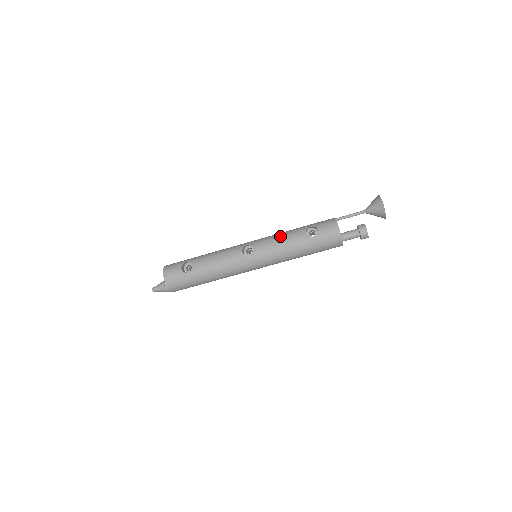
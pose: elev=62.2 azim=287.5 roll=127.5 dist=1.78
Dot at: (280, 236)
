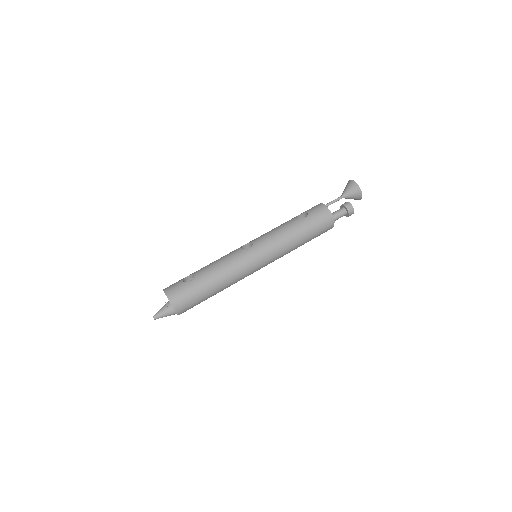
Dot at: (274, 228)
